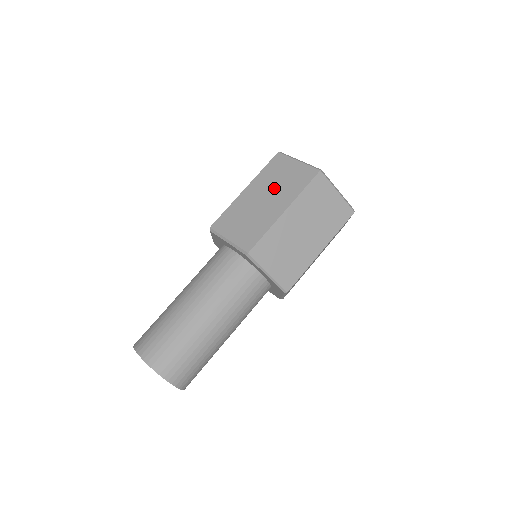
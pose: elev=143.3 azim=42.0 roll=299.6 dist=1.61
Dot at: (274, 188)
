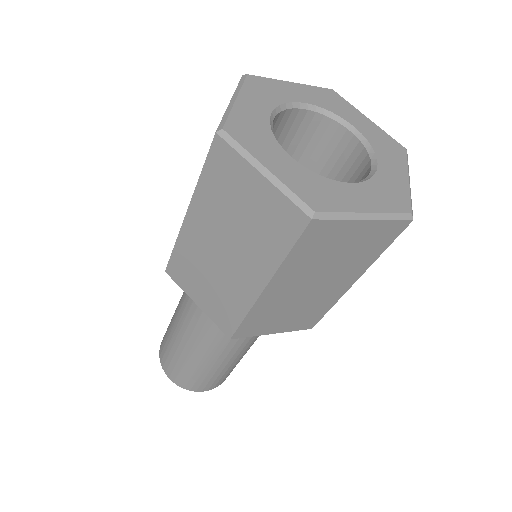
Dot at: (233, 232)
